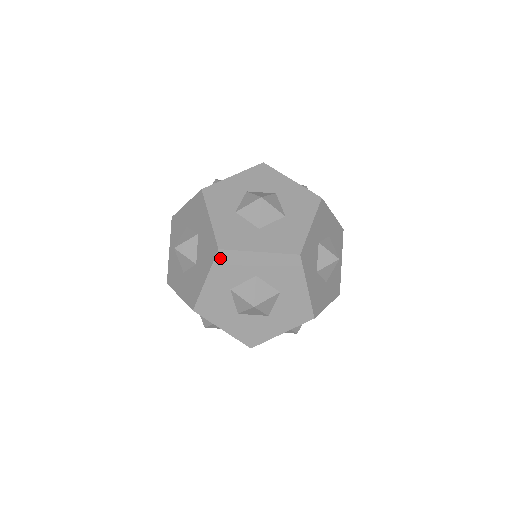
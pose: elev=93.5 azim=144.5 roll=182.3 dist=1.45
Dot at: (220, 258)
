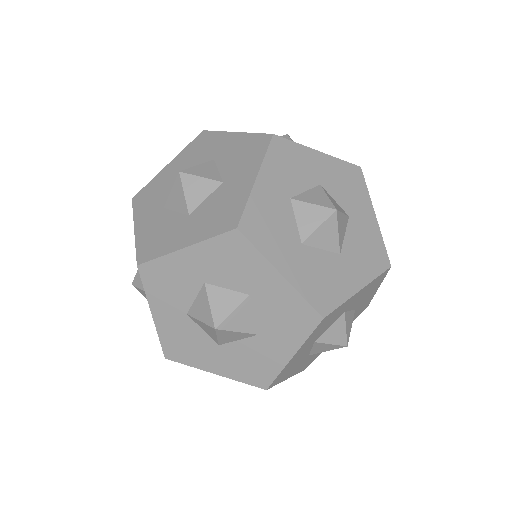
Dot at: (198, 140)
